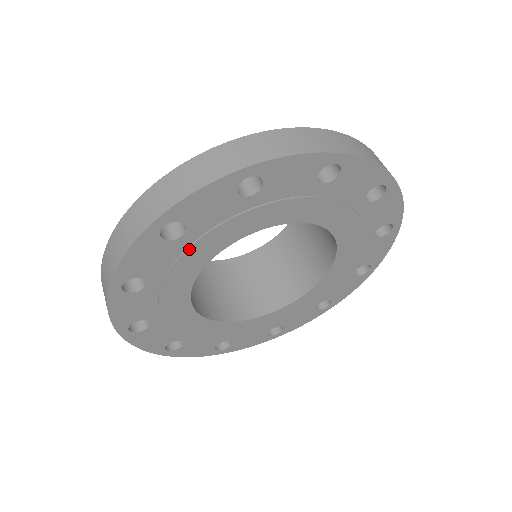
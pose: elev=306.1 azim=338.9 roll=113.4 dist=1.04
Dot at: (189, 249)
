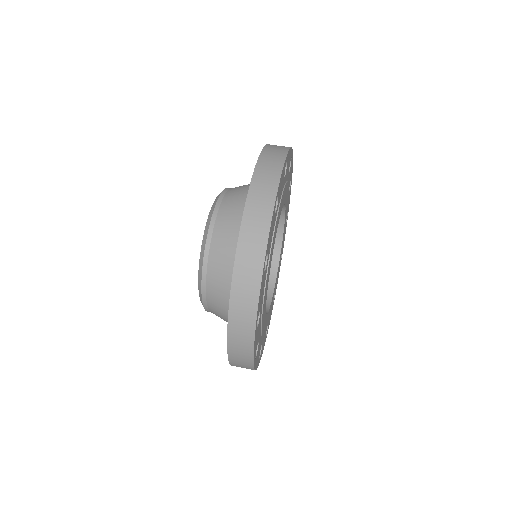
Dot at: (283, 191)
